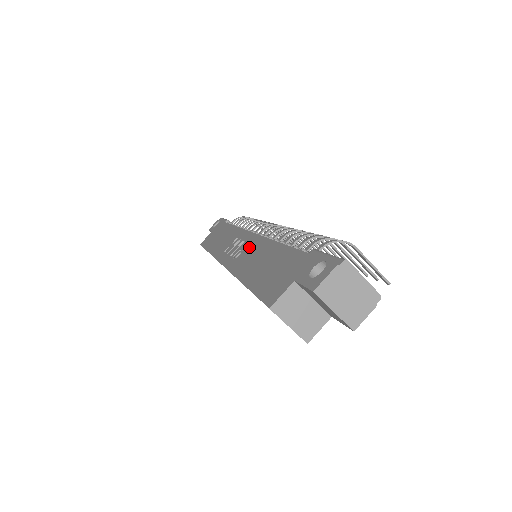
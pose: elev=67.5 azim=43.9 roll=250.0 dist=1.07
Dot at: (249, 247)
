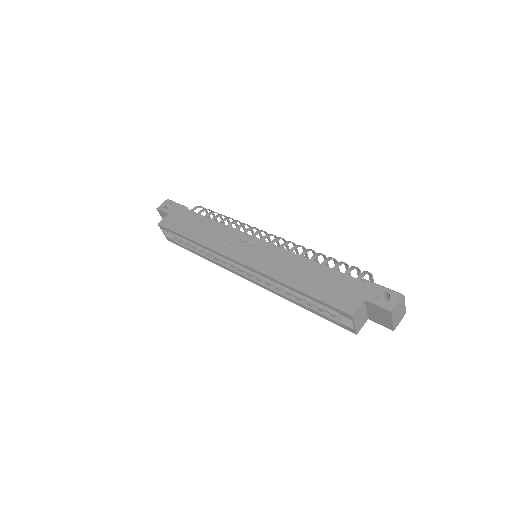
Dot at: (271, 254)
